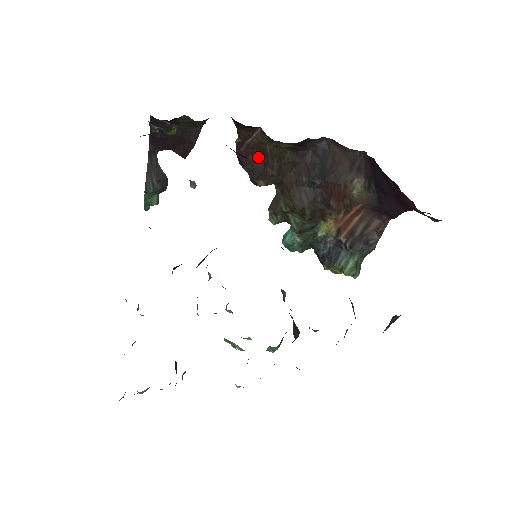
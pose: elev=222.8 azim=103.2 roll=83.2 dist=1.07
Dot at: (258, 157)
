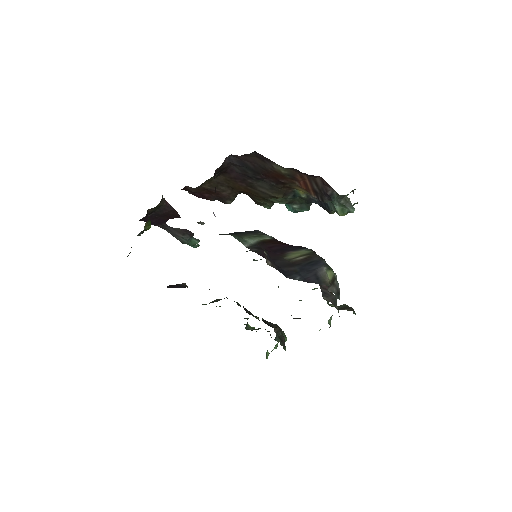
Dot at: (209, 193)
